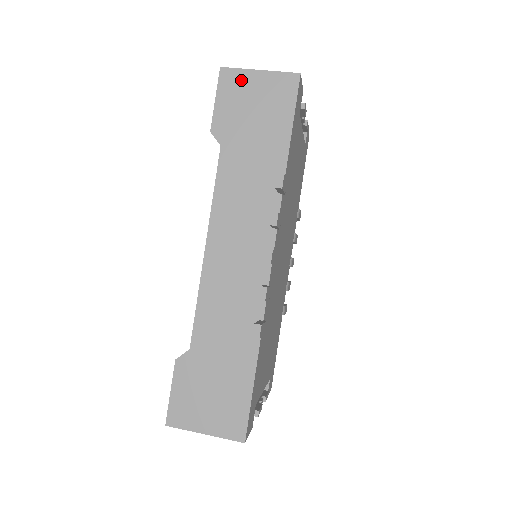
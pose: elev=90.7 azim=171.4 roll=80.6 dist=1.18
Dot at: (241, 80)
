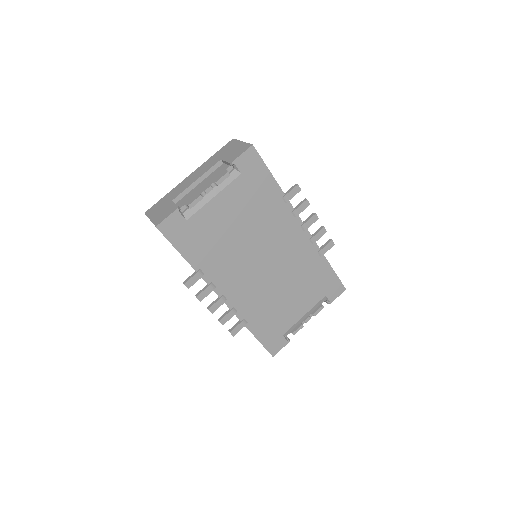
Dot at: occluded
